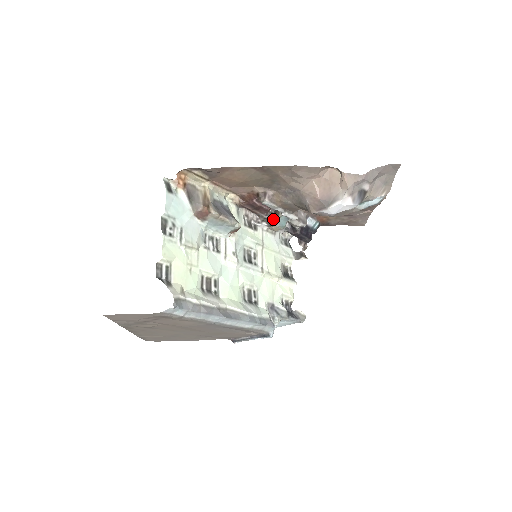
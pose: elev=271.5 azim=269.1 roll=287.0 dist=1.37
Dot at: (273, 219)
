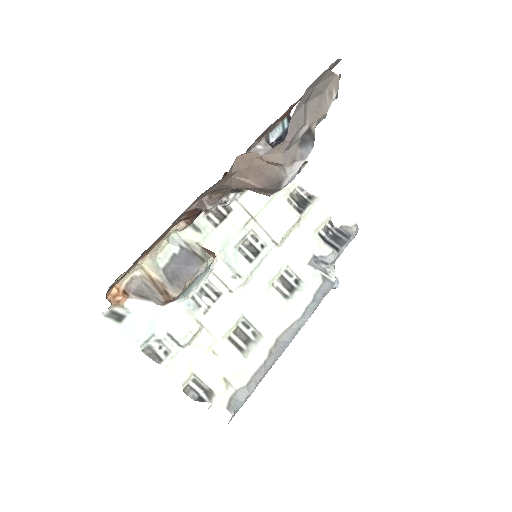
Dot at: occluded
